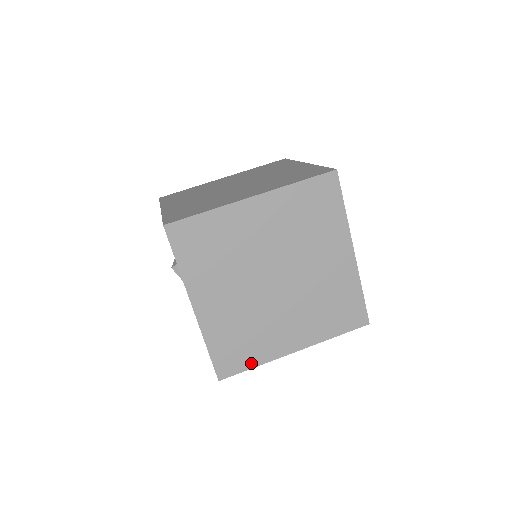
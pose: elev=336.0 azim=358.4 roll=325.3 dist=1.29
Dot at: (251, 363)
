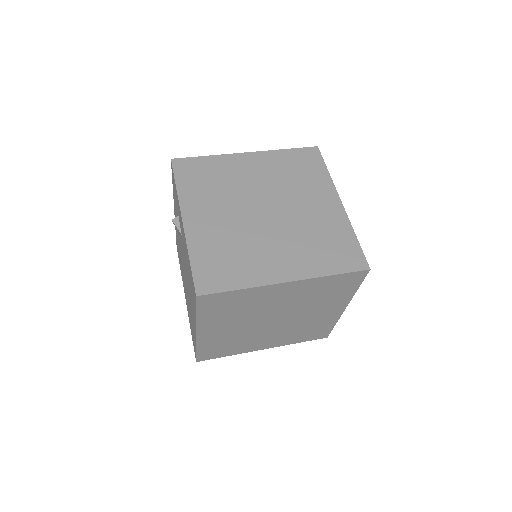
Dot at: (235, 284)
